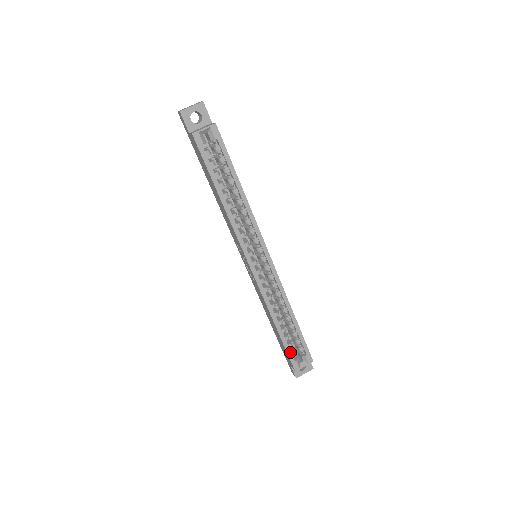
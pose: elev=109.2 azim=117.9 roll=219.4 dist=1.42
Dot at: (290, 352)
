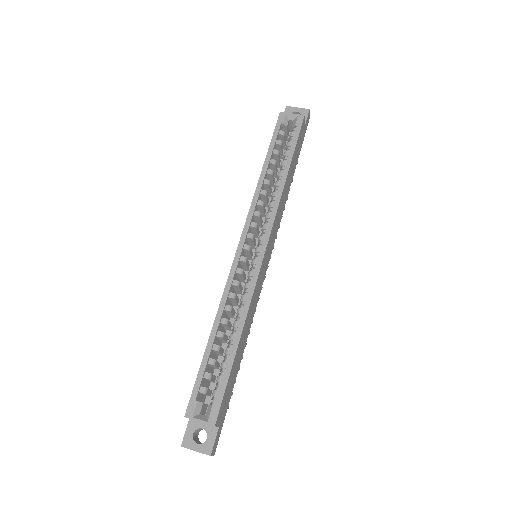
Dot at: (200, 381)
